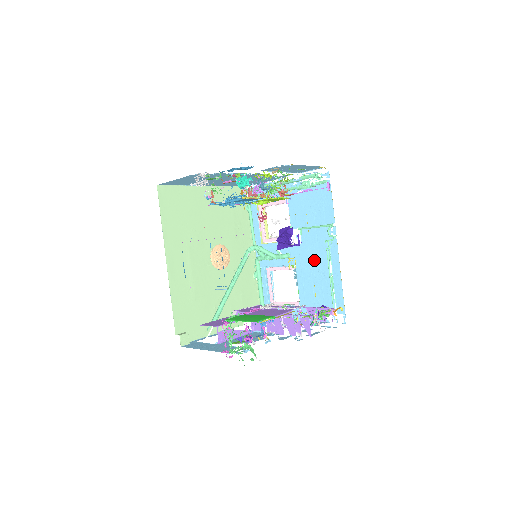
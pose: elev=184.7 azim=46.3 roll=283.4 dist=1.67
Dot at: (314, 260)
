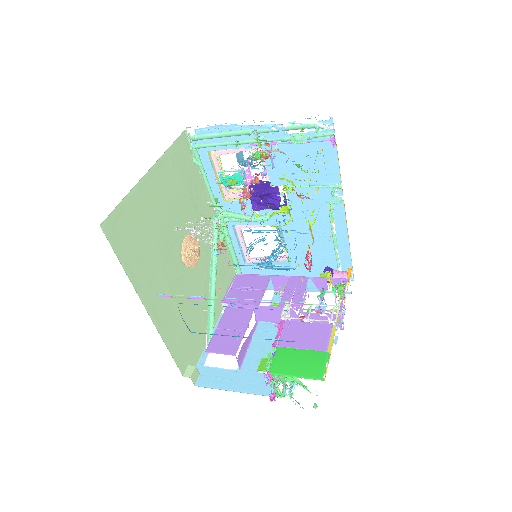
Dot at: (309, 221)
